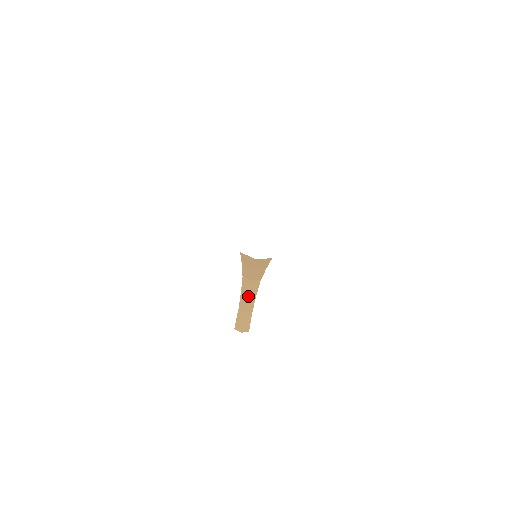
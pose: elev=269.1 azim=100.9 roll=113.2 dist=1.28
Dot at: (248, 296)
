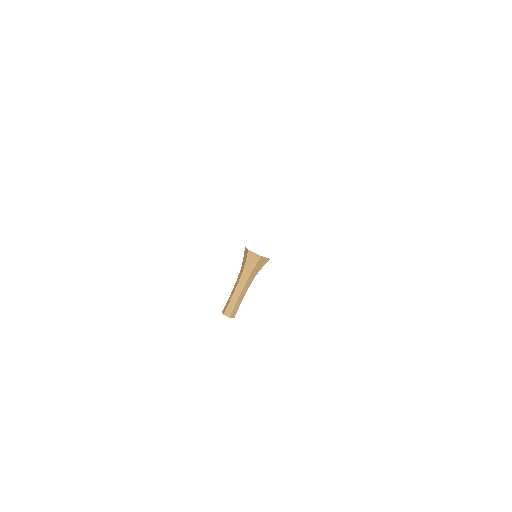
Dot at: (244, 287)
